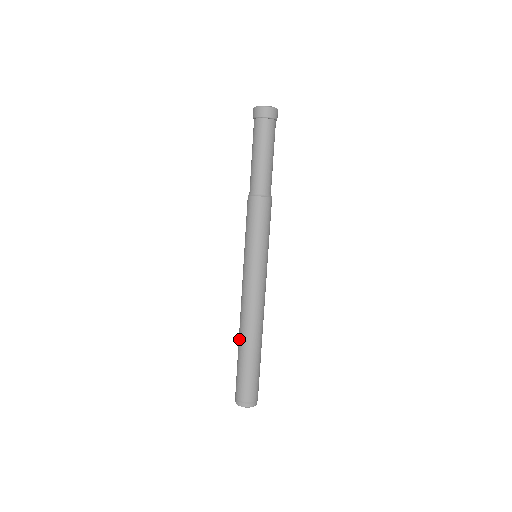
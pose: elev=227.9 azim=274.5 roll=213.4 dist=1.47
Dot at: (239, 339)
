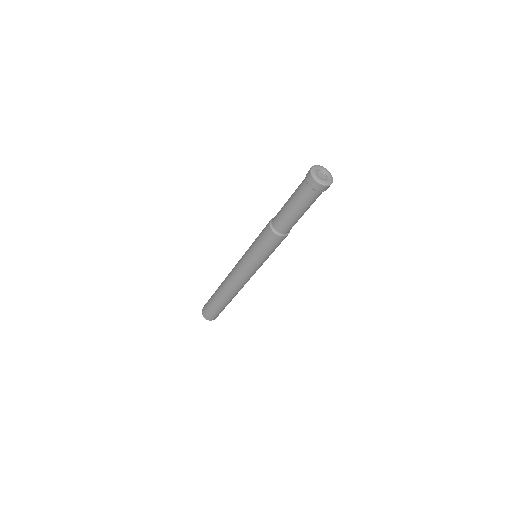
Dot at: (219, 290)
